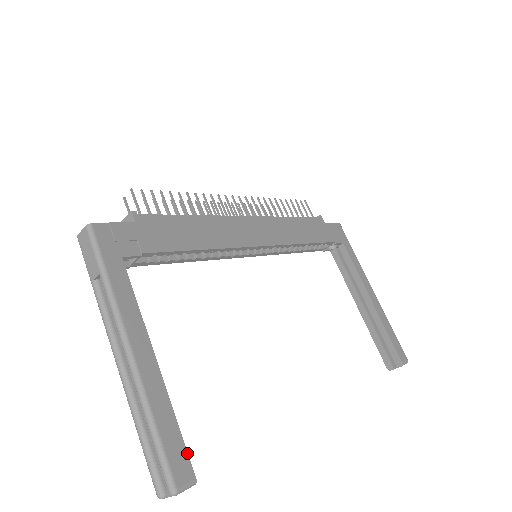
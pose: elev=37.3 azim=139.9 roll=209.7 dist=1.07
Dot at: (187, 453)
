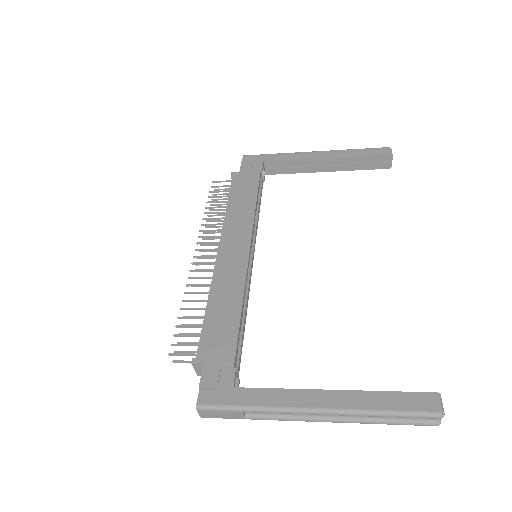
Dot at: (415, 393)
